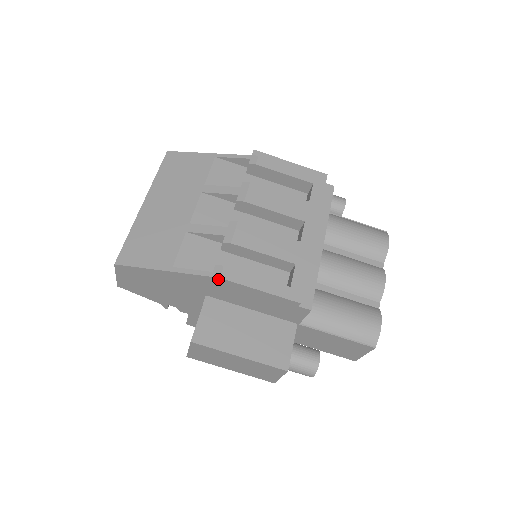
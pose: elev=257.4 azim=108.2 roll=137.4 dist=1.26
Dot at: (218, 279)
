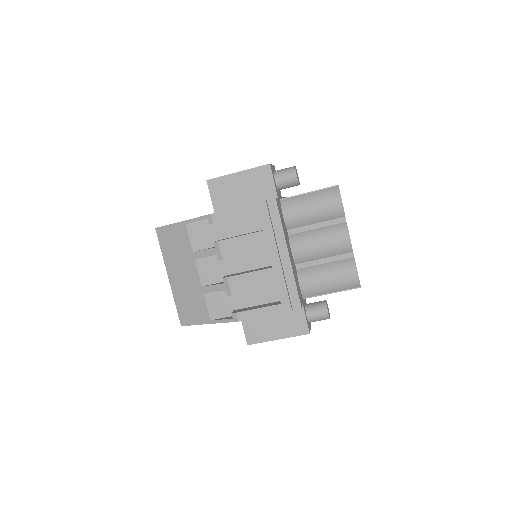
Dot at: (238, 321)
